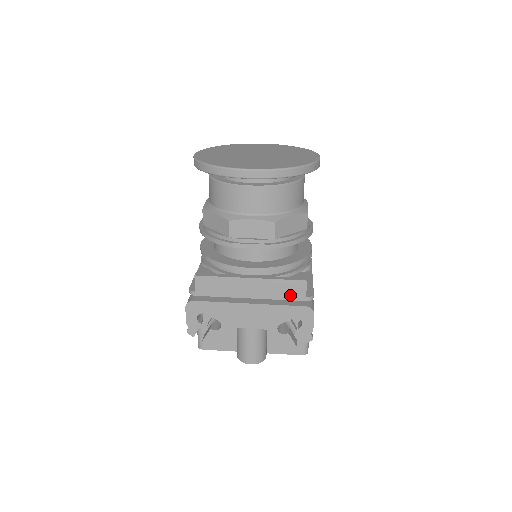
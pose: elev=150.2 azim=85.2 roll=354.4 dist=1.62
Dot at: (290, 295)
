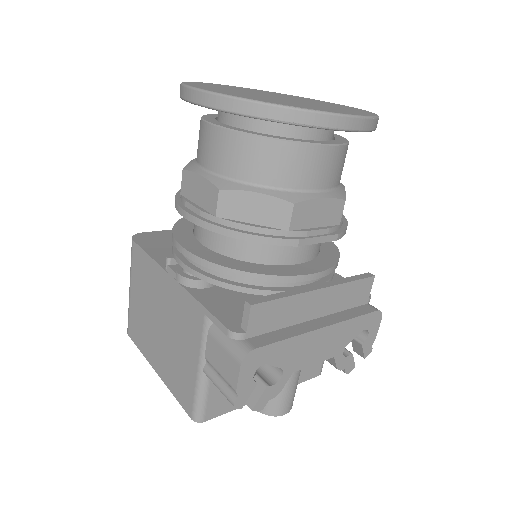
Dot at: (355, 300)
